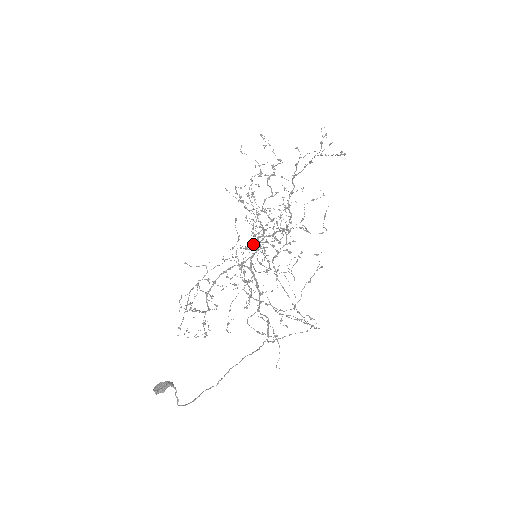
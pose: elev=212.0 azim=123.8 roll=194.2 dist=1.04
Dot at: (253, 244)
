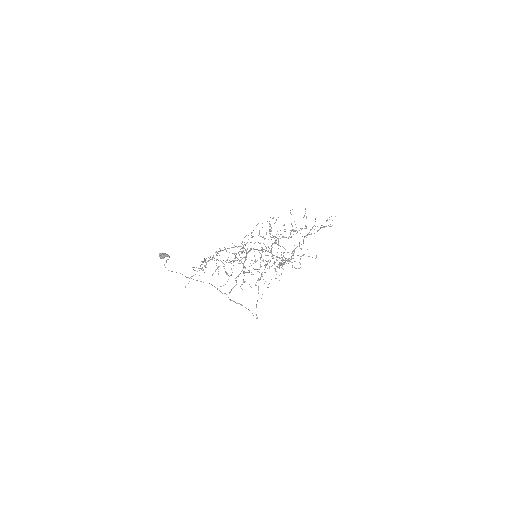
Dot at: occluded
